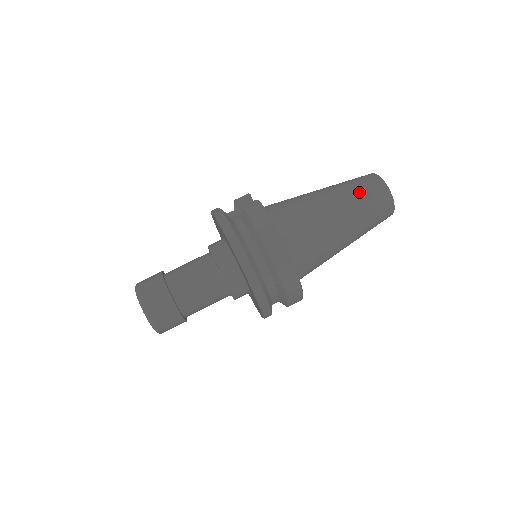
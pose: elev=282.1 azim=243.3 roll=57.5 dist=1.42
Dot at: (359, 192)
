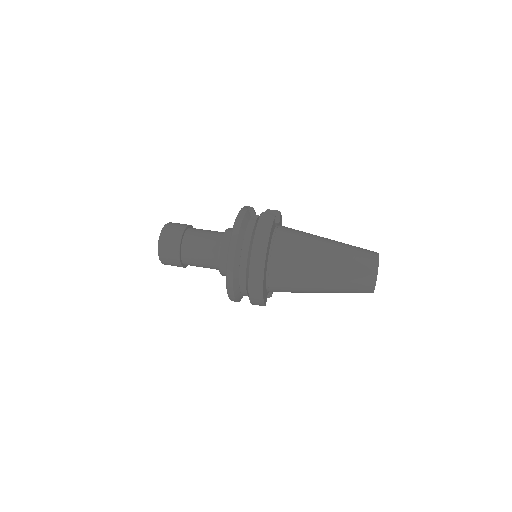
Dot at: (353, 256)
